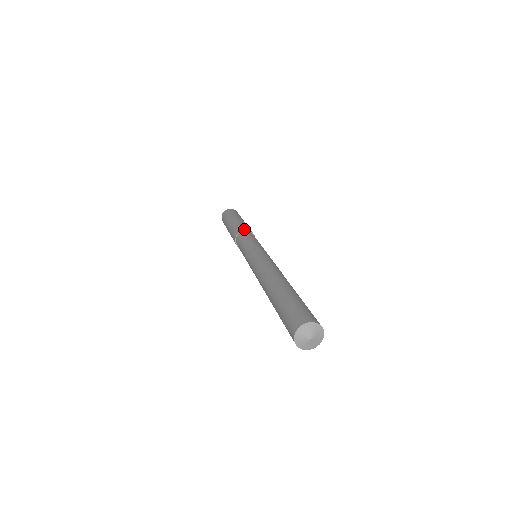
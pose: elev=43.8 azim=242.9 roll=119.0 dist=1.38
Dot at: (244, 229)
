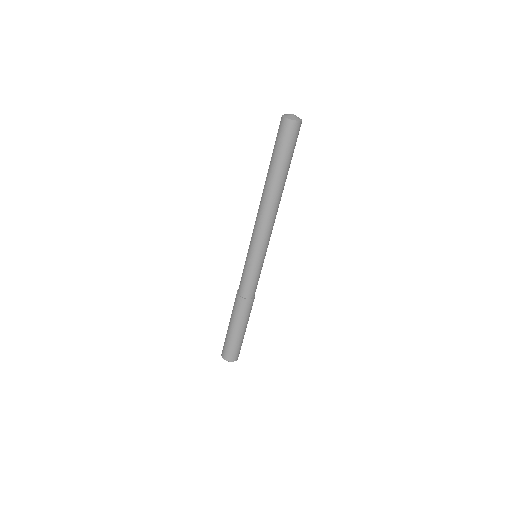
Dot at: occluded
